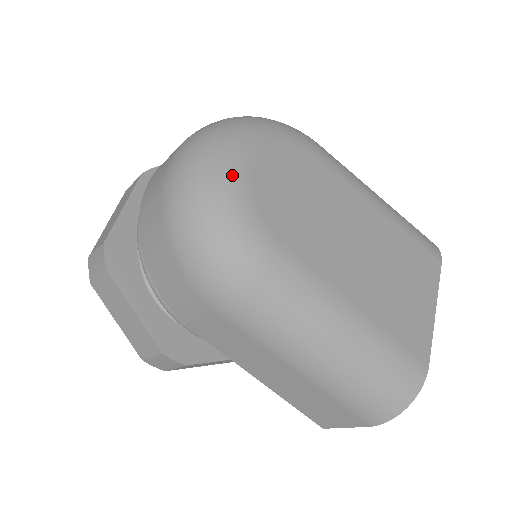
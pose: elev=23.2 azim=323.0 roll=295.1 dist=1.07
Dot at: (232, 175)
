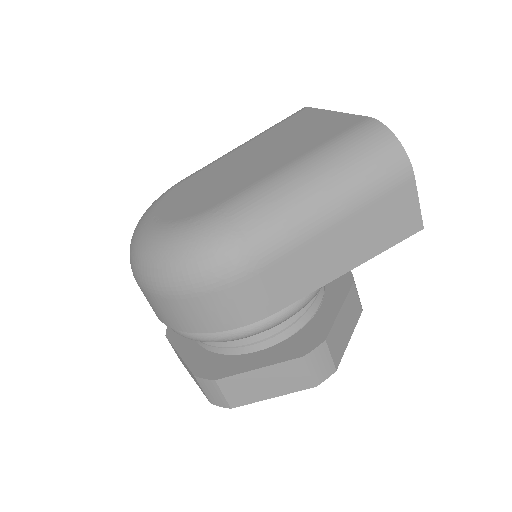
Dot at: (155, 233)
